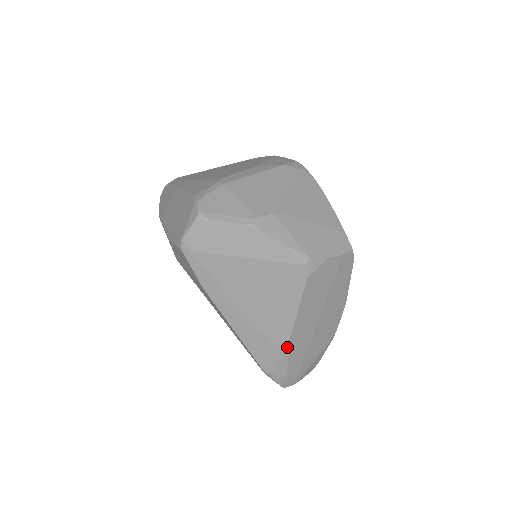
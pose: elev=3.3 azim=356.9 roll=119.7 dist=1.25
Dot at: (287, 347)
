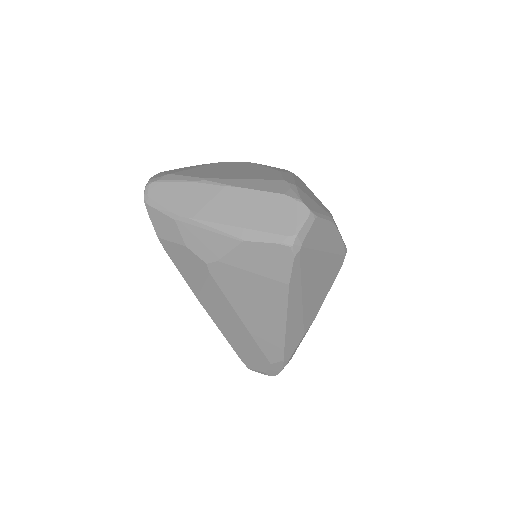
Dot at: (307, 331)
